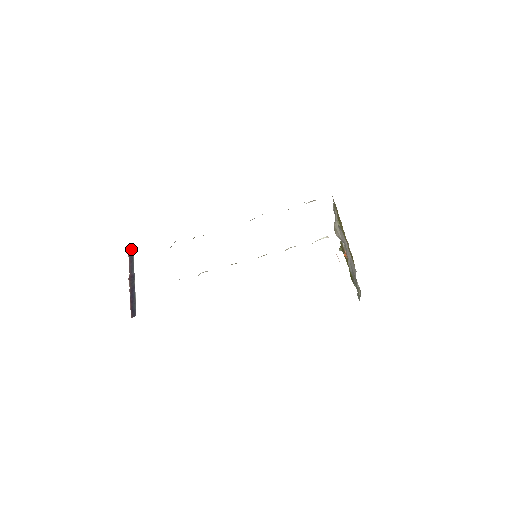
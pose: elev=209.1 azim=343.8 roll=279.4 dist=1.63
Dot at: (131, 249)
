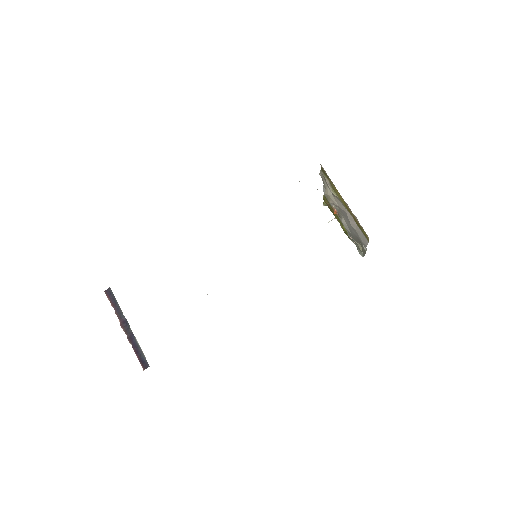
Dot at: (108, 290)
